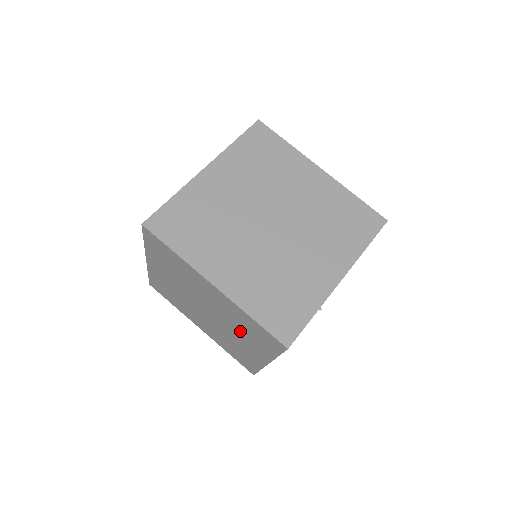
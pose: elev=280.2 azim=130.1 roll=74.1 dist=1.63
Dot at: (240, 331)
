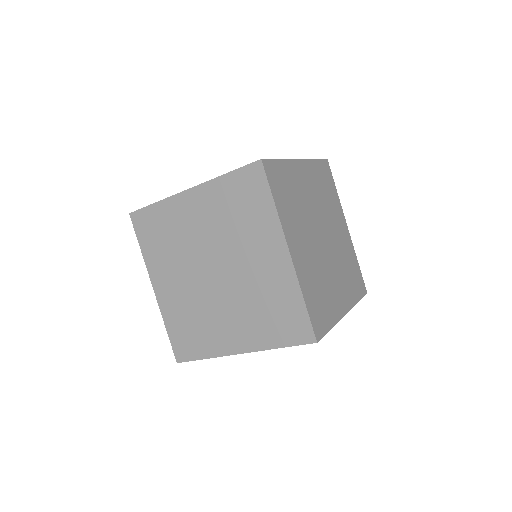
Dot at: (250, 308)
